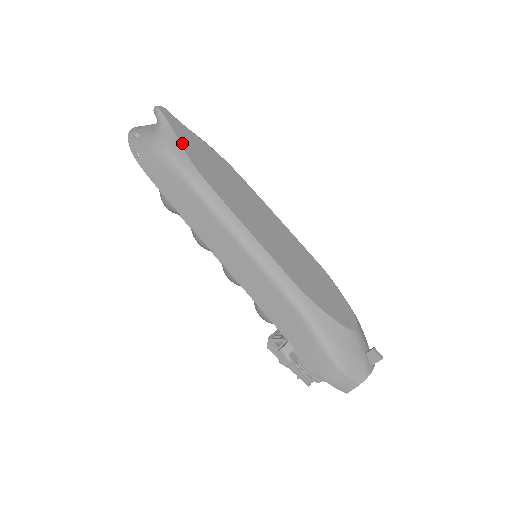
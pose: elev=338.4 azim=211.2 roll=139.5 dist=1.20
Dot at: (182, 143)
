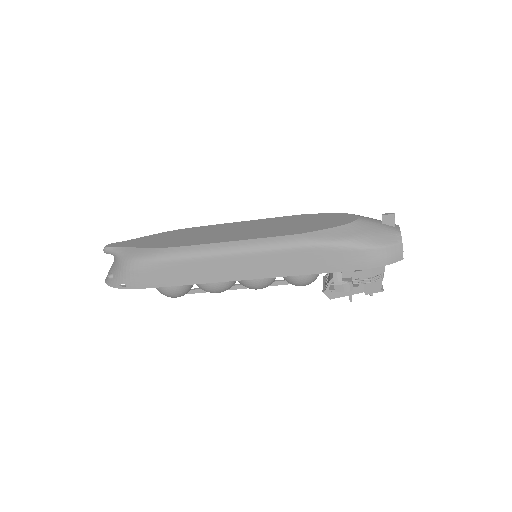
Dot at: (139, 247)
